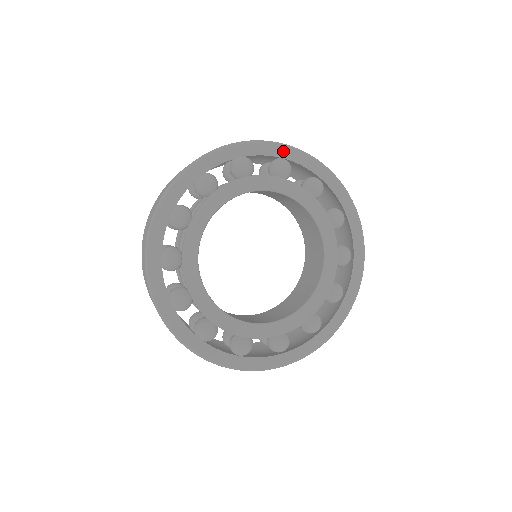
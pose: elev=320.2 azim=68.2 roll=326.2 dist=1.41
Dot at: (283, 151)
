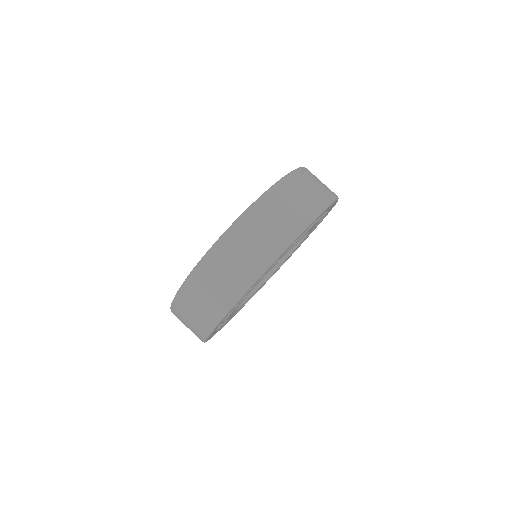
Dot at: occluded
